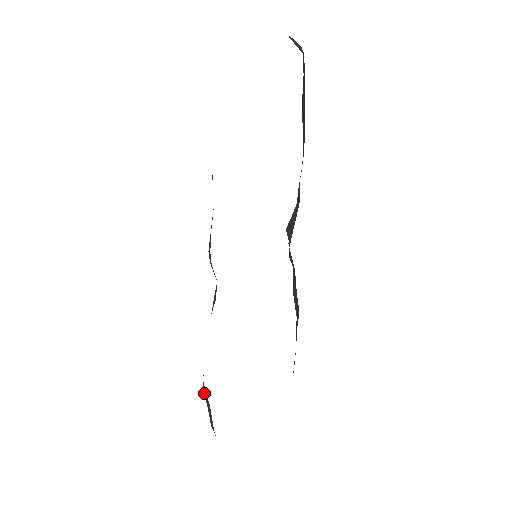
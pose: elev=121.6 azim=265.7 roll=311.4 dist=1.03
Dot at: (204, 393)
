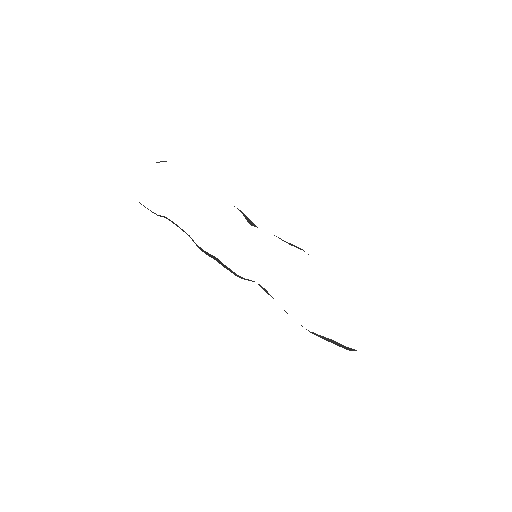
Dot at: (320, 337)
